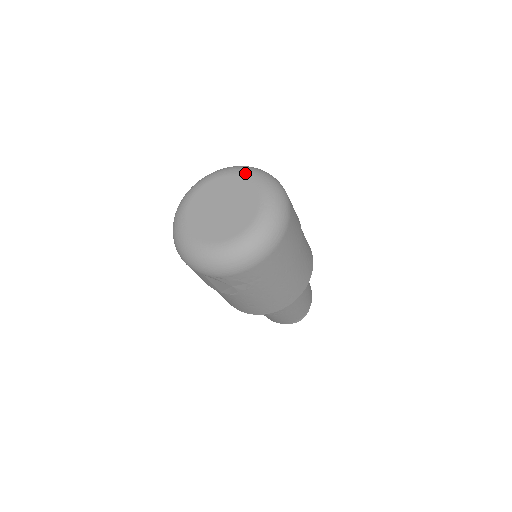
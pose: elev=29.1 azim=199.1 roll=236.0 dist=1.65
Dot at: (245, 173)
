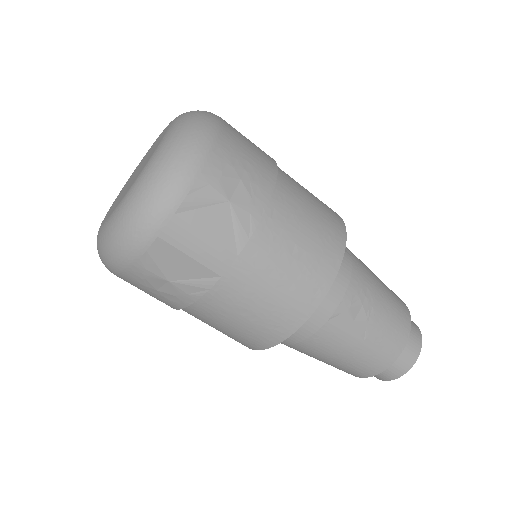
Dot at: occluded
